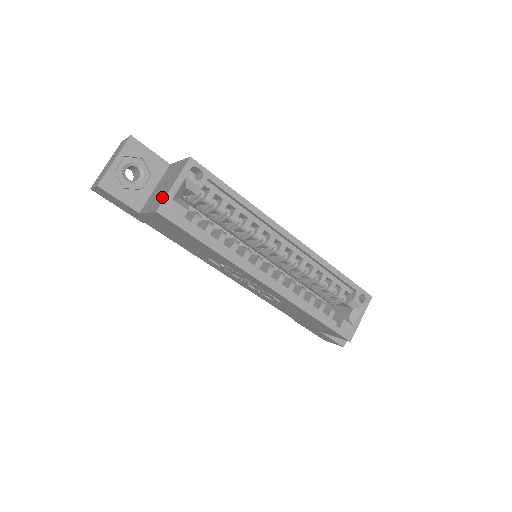
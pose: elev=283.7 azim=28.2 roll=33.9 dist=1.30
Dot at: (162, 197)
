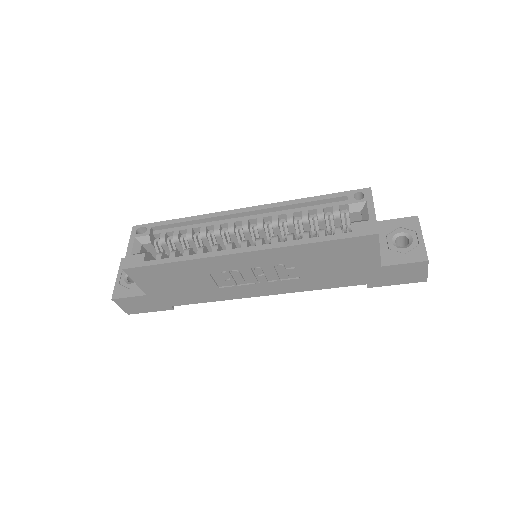
Dot at: occluded
